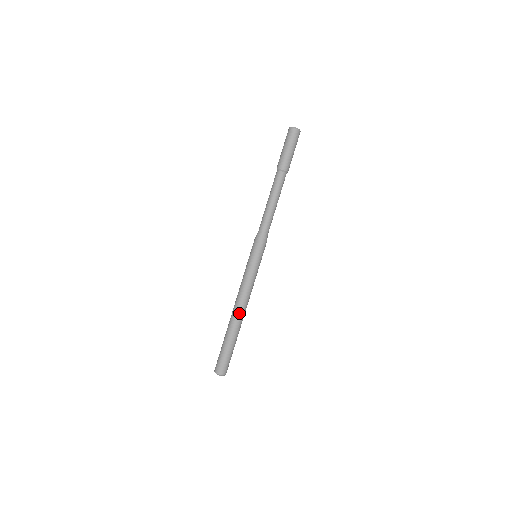
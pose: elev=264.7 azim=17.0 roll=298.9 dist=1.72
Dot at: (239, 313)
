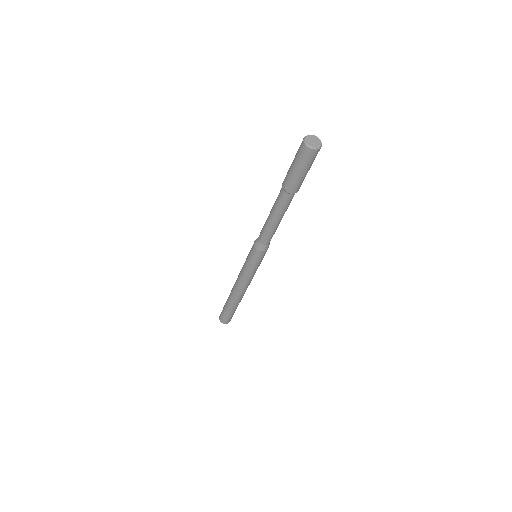
Dot at: (240, 295)
